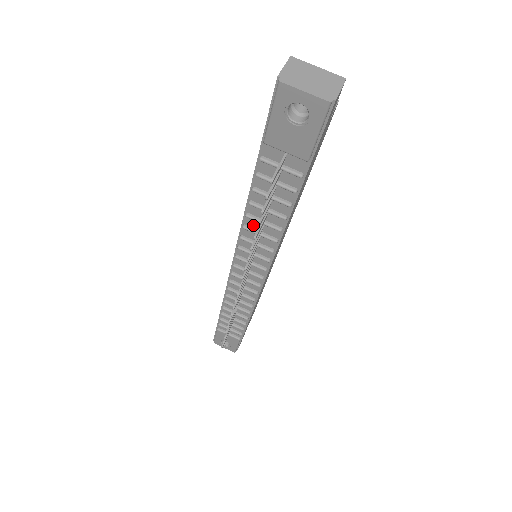
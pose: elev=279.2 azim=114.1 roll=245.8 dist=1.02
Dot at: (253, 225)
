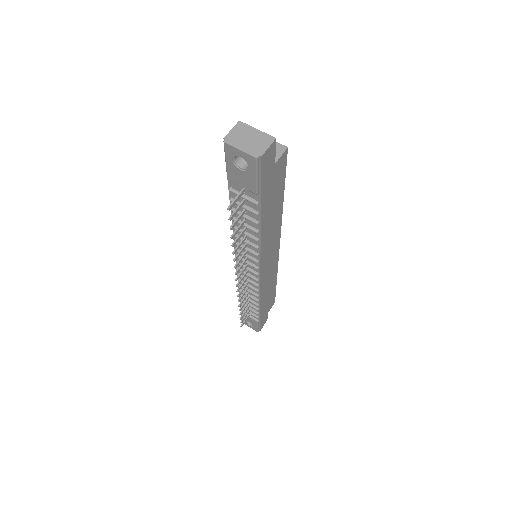
Dot at: occluded
